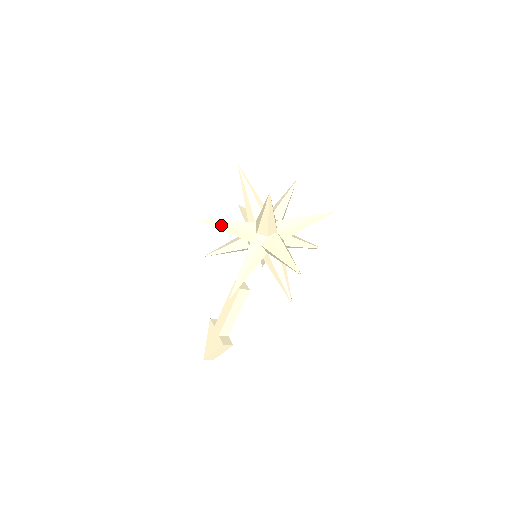
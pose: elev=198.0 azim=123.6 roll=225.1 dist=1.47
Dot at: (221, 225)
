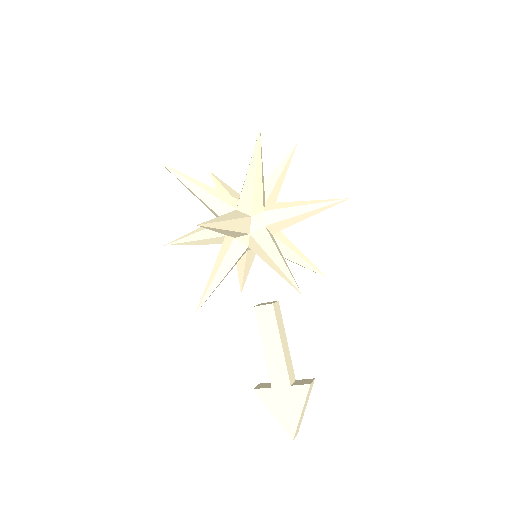
Dot at: (220, 222)
